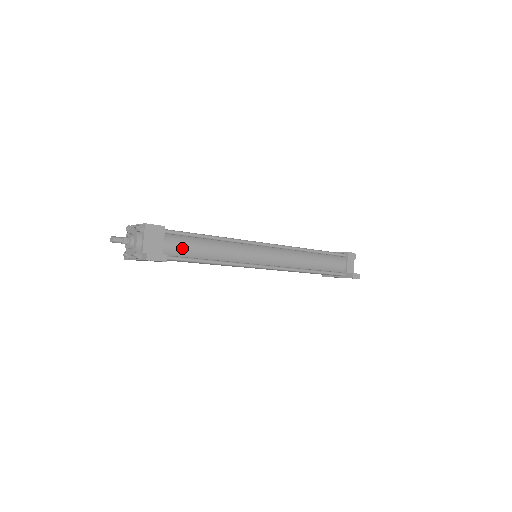
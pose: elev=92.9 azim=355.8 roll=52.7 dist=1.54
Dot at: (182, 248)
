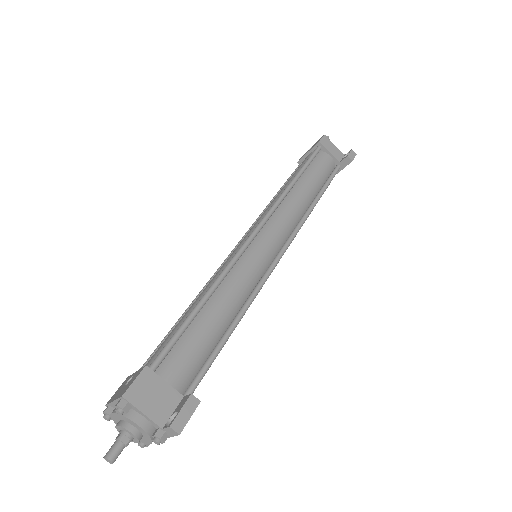
Dot at: (191, 358)
